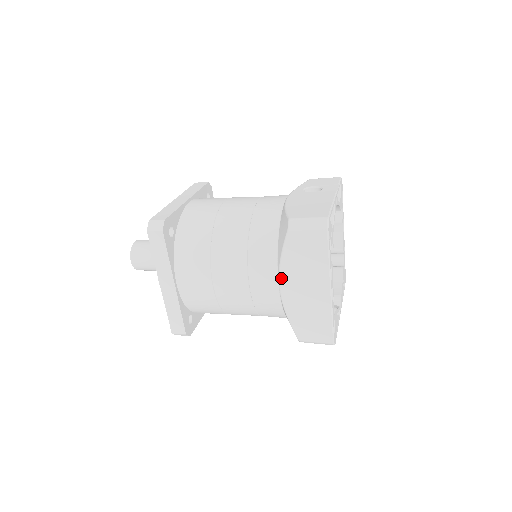
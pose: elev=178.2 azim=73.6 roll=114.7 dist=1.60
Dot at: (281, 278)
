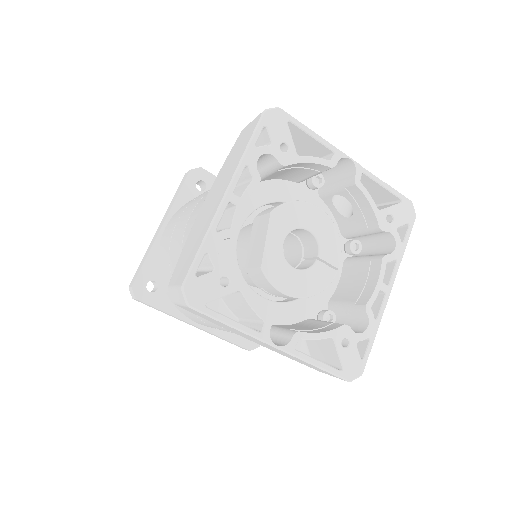
Dot at: (208, 193)
